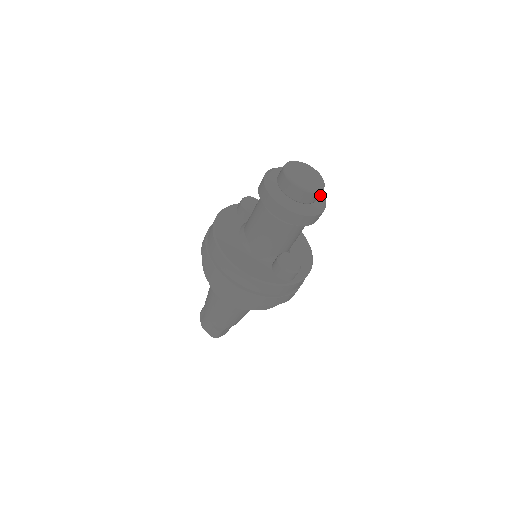
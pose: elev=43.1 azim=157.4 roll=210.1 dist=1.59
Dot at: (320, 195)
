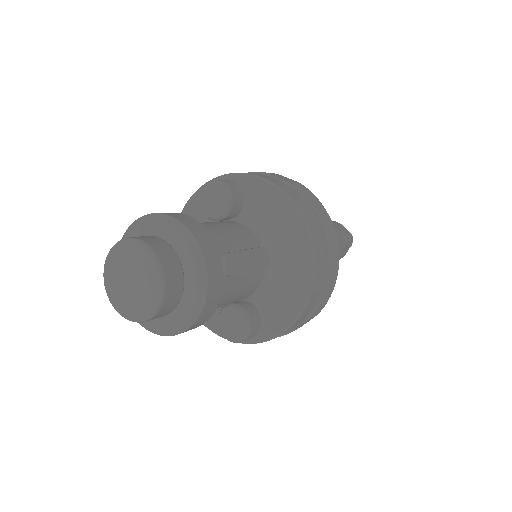
Dot at: (189, 294)
